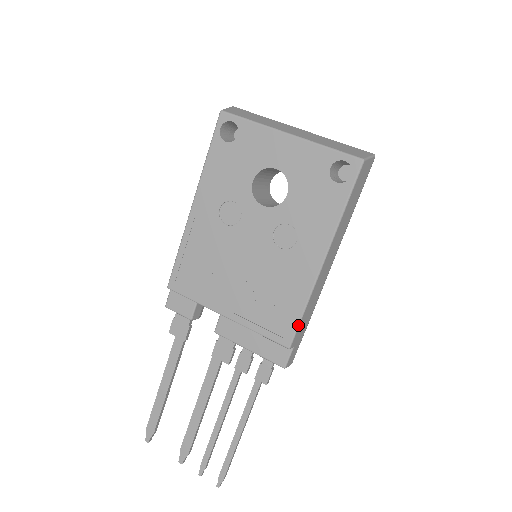
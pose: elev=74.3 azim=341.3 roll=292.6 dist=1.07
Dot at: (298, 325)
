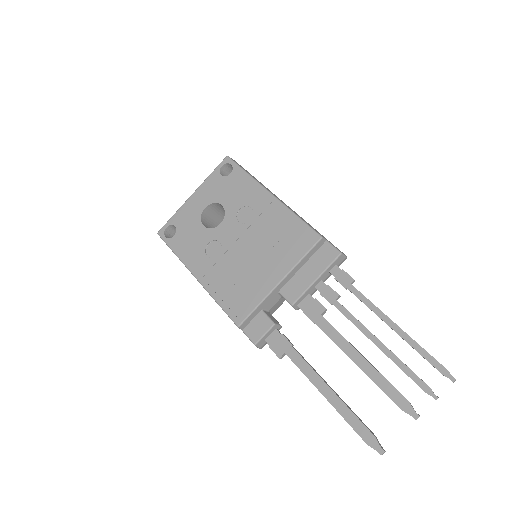
Dot at: (307, 224)
